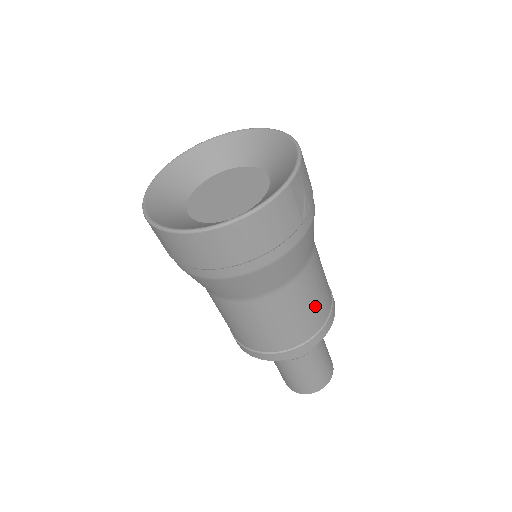
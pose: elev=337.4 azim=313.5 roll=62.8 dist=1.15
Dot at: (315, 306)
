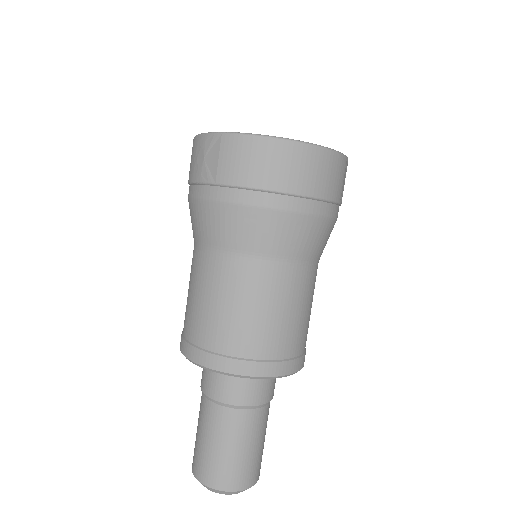
Dot at: (305, 320)
